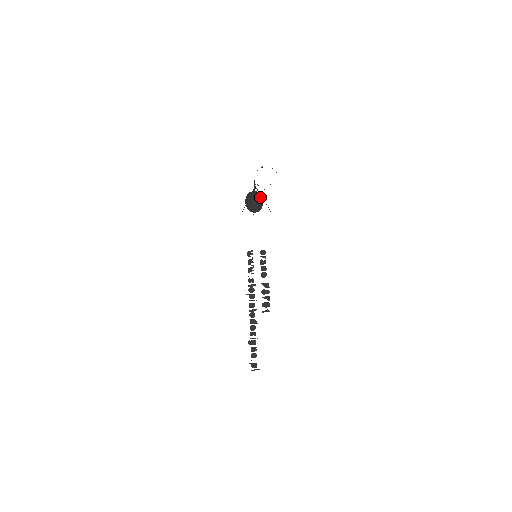
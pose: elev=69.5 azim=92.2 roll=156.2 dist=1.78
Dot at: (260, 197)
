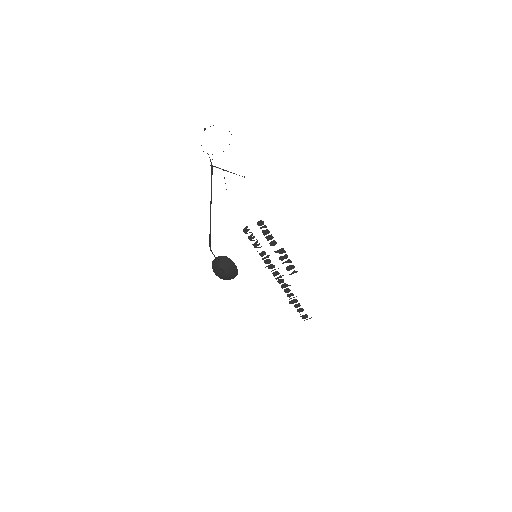
Dot at: (229, 265)
